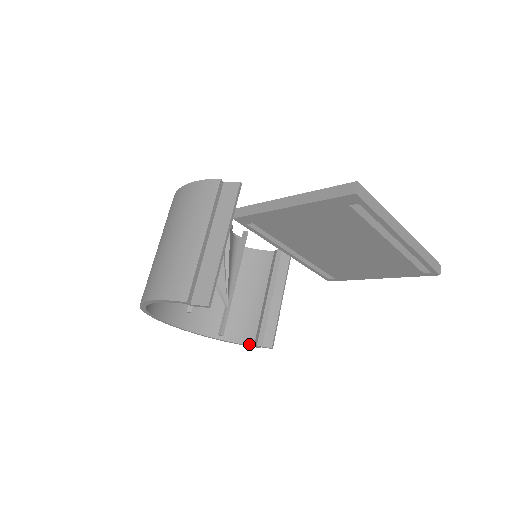
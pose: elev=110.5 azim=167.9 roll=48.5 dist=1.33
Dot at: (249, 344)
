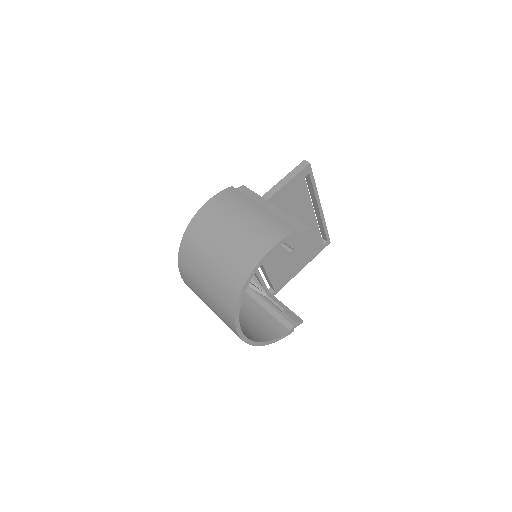
Dot at: (286, 333)
